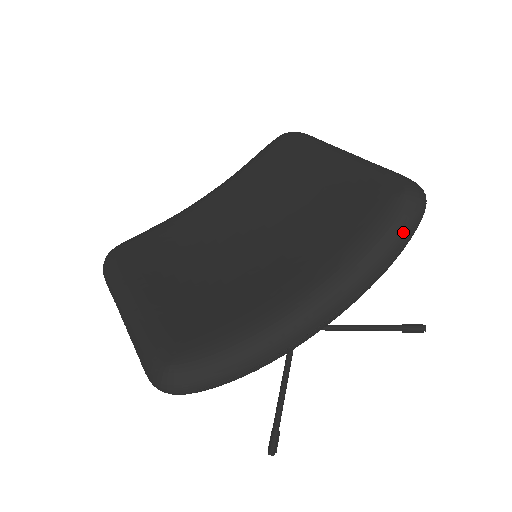
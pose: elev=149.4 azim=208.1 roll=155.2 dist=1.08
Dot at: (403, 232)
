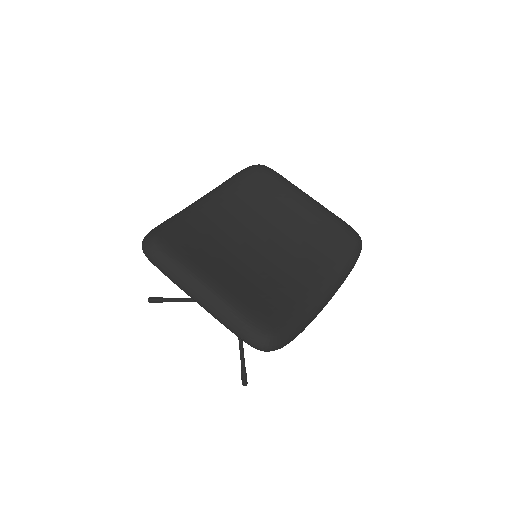
Dot at: (356, 260)
